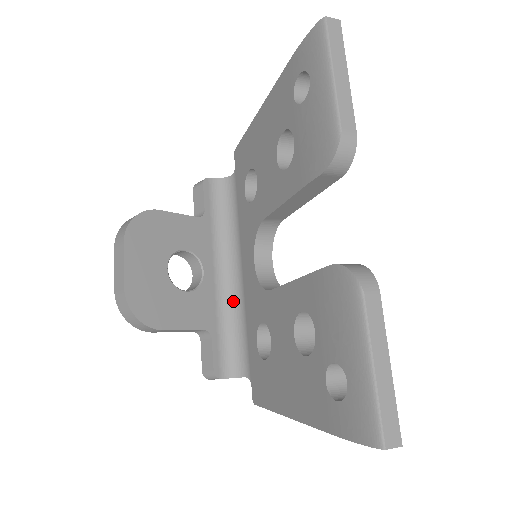
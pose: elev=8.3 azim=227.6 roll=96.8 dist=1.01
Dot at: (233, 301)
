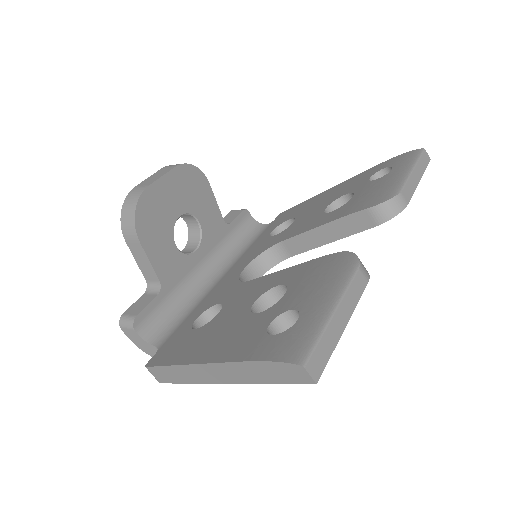
Dot at: (196, 291)
